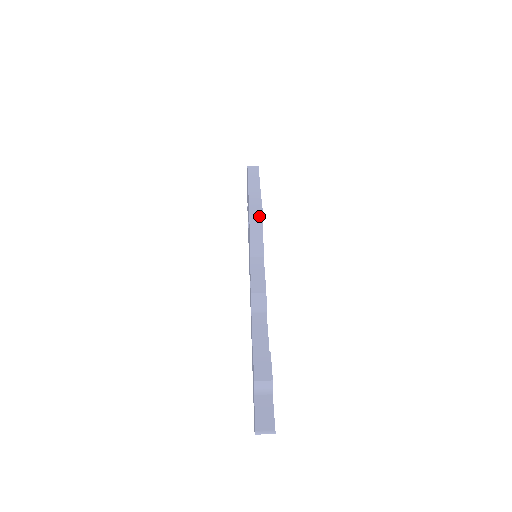
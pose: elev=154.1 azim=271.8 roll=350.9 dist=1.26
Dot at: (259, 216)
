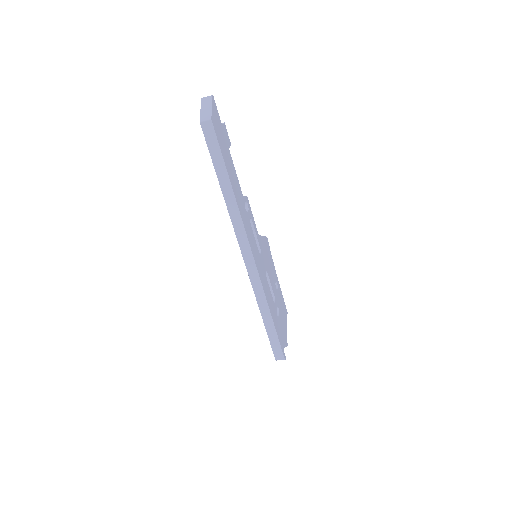
Dot at: occluded
